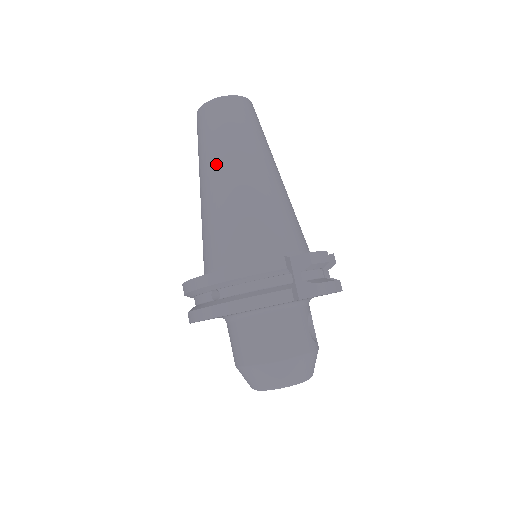
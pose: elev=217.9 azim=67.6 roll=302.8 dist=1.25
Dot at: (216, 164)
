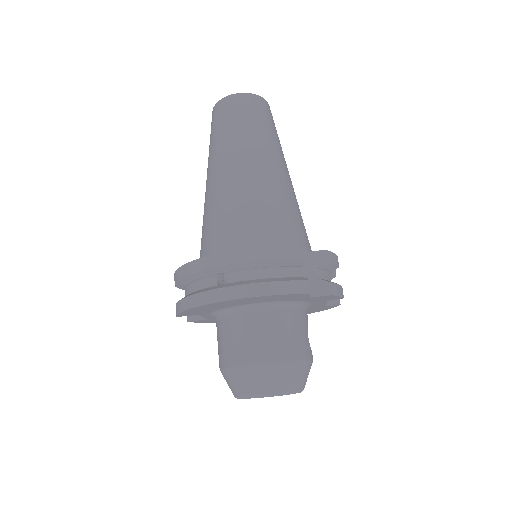
Dot at: (234, 152)
